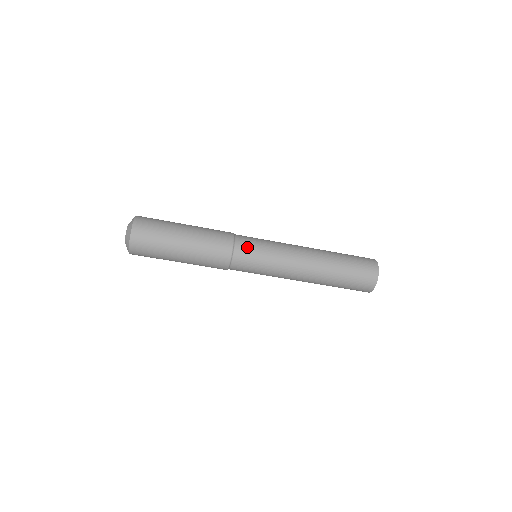
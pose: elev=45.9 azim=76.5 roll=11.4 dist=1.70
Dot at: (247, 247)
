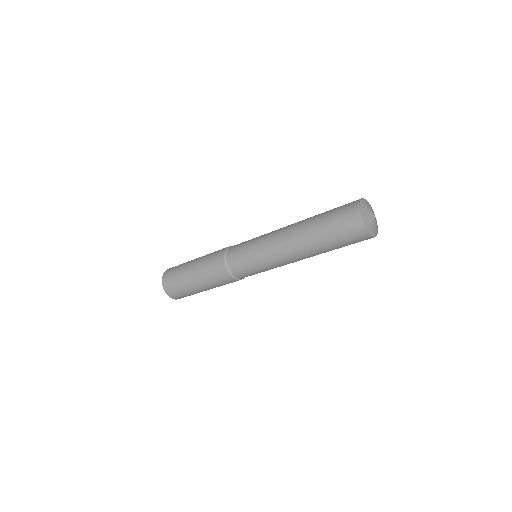
Dot at: (242, 272)
